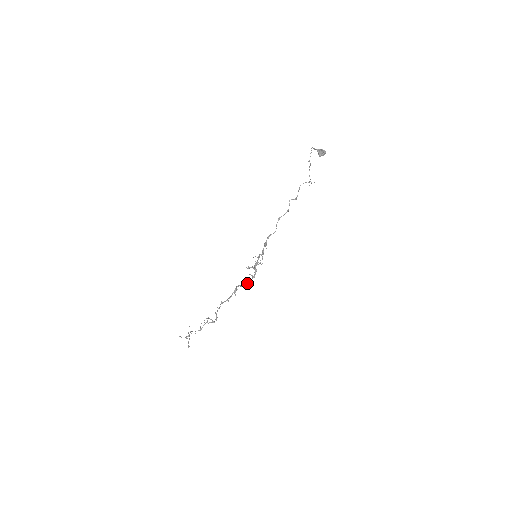
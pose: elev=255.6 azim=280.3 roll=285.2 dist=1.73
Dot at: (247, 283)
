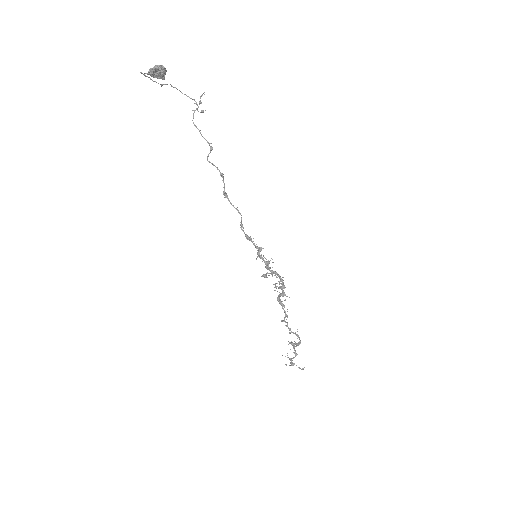
Dot at: (283, 293)
